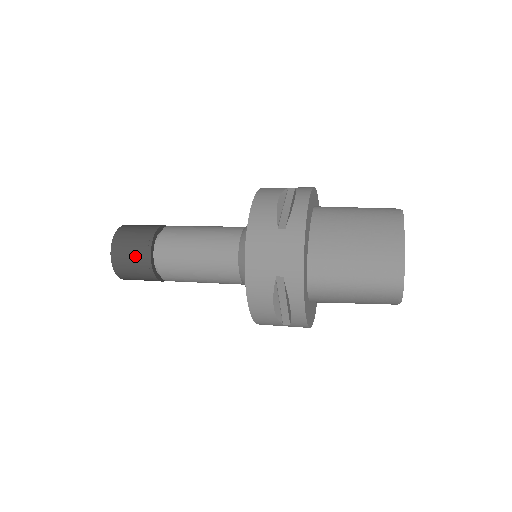
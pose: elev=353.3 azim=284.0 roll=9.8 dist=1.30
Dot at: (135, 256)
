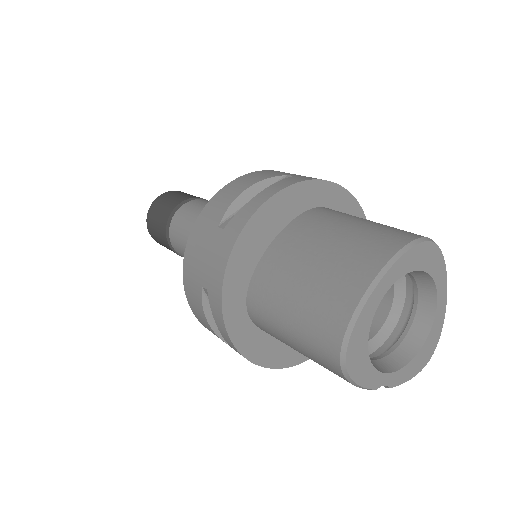
Dot at: (158, 224)
